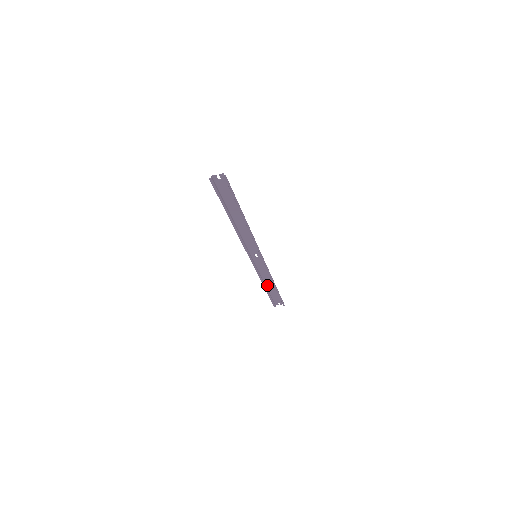
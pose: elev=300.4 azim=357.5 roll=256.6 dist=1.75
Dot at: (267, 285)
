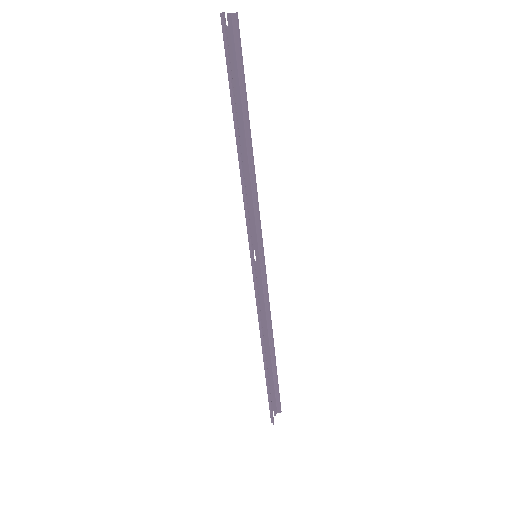
Dot at: (263, 354)
